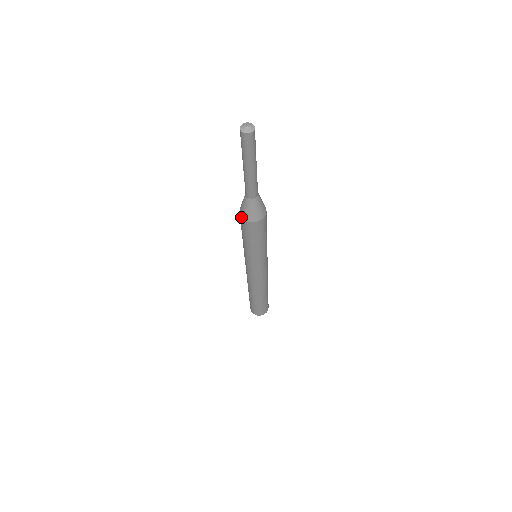
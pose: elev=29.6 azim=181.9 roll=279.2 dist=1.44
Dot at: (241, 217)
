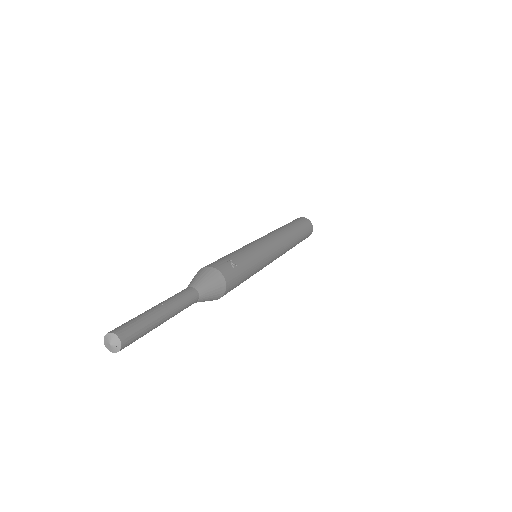
Dot at: occluded
